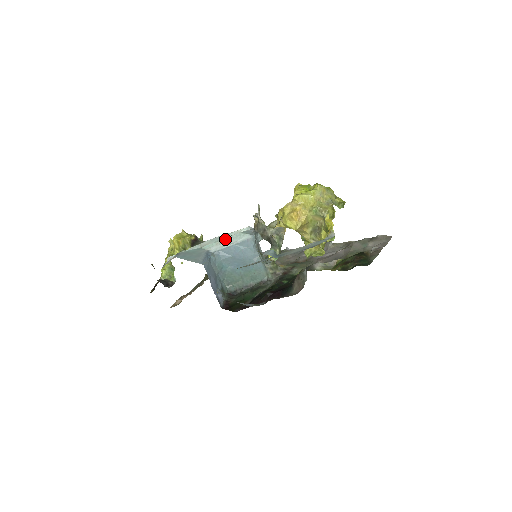
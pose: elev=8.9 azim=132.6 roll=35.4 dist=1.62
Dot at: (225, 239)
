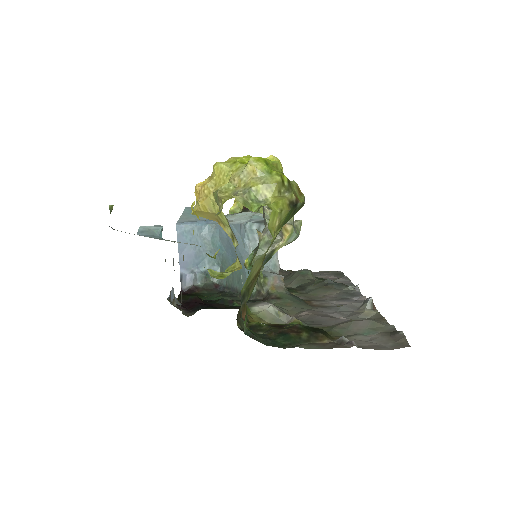
Dot at: (241, 215)
